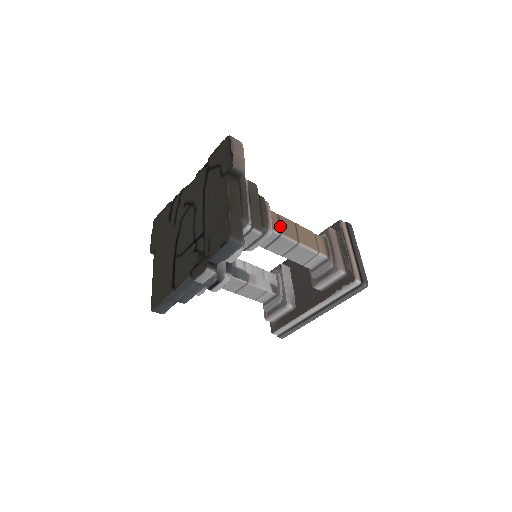
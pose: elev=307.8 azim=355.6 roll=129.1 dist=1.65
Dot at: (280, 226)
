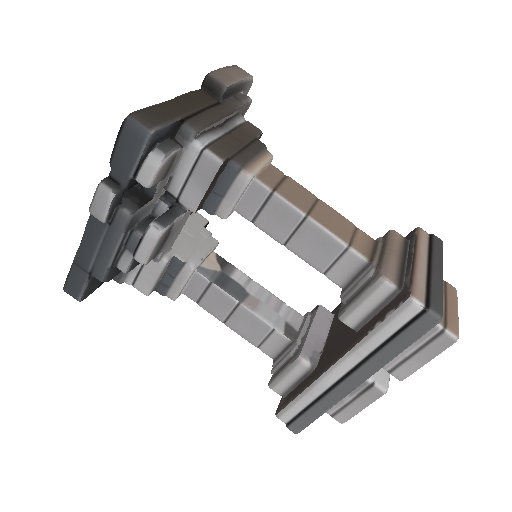
Dot at: (279, 184)
